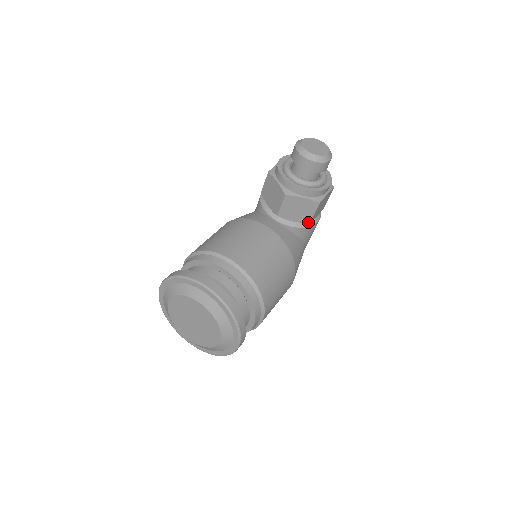
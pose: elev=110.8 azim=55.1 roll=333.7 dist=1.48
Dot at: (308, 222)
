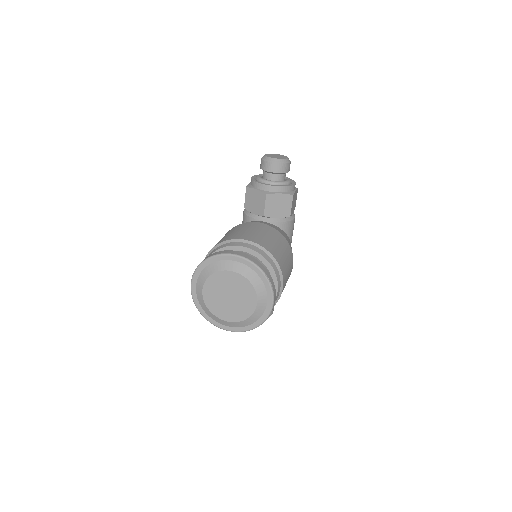
Dot at: (288, 216)
